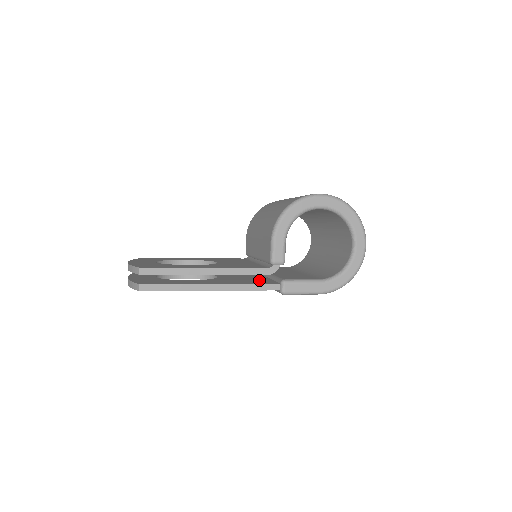
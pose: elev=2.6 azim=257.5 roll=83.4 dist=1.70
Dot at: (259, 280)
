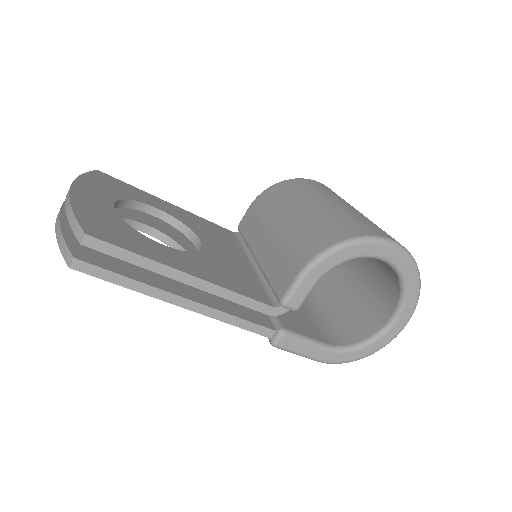
Dot at: occluded
